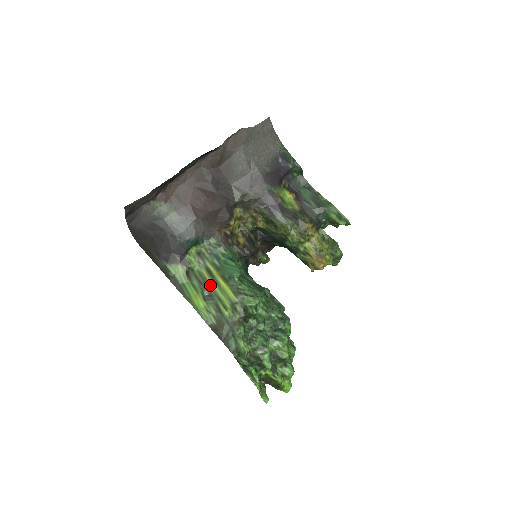
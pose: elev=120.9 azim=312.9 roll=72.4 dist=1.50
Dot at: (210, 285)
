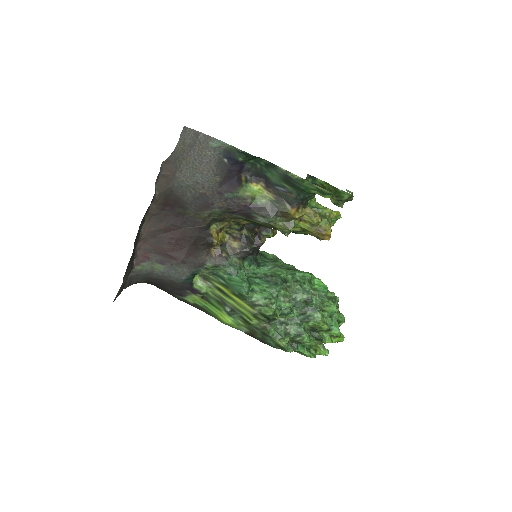
Dot at: (228, 302)
